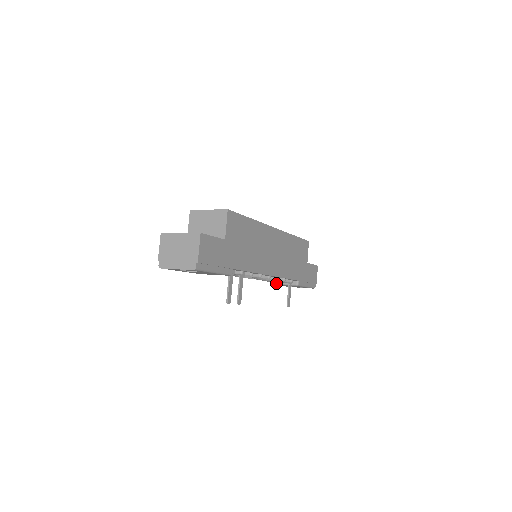
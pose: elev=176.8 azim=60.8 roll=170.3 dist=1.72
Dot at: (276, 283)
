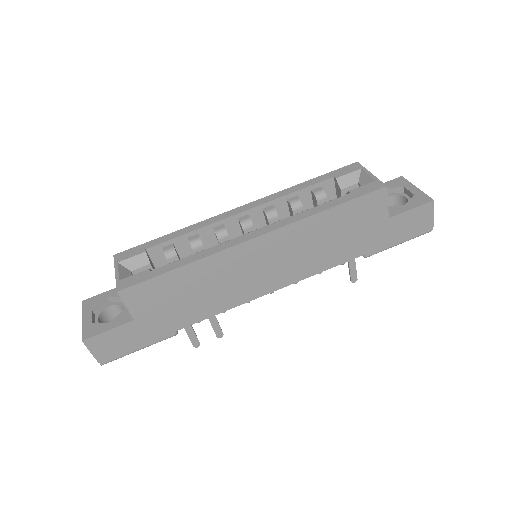
Dot at: occluded
